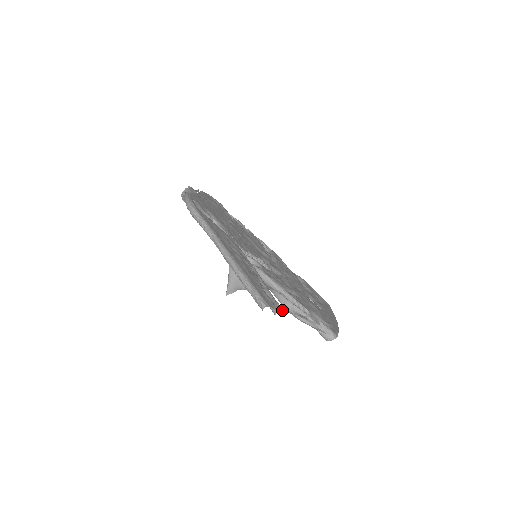
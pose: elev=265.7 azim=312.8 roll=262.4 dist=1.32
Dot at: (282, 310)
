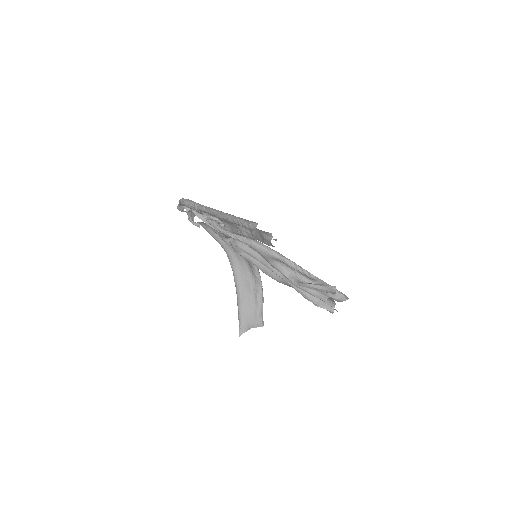
Dot at: occluded
